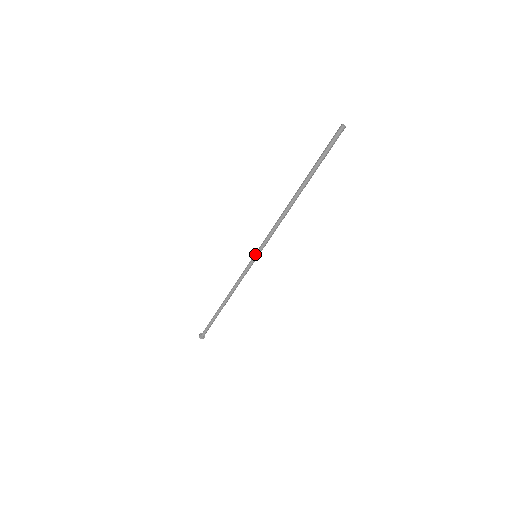
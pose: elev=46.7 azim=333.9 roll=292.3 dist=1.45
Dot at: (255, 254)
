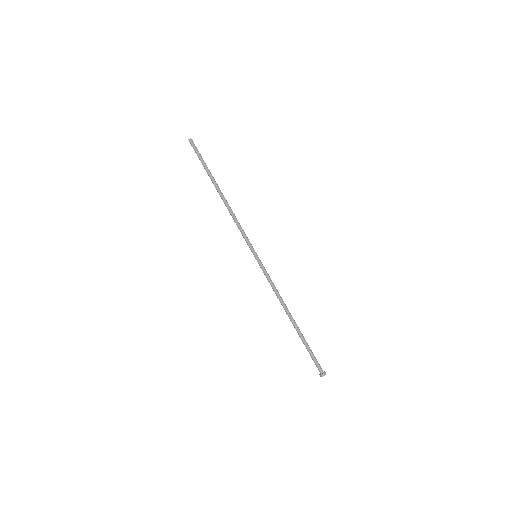
Dot at: occluded
